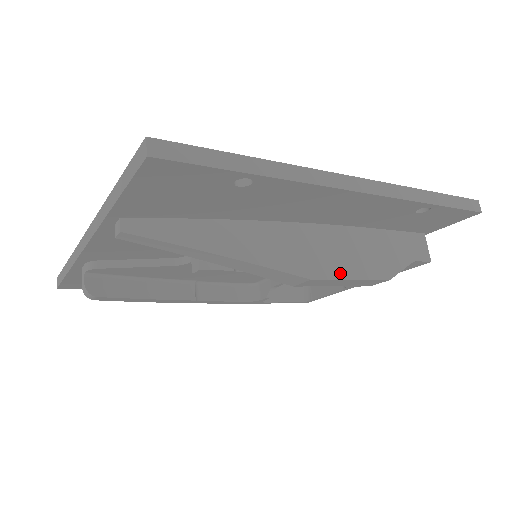
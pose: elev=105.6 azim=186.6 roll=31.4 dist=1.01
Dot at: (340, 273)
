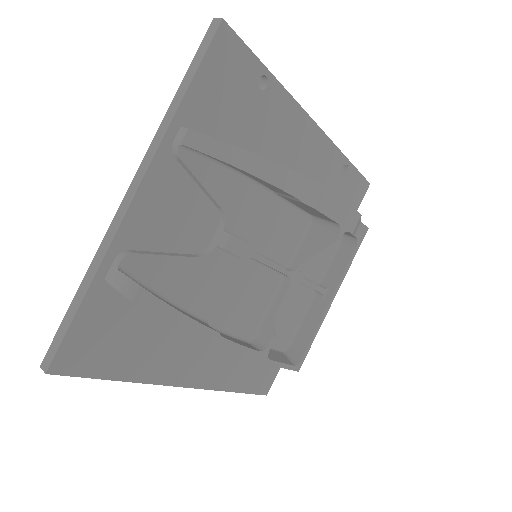
Dot at: occluded
